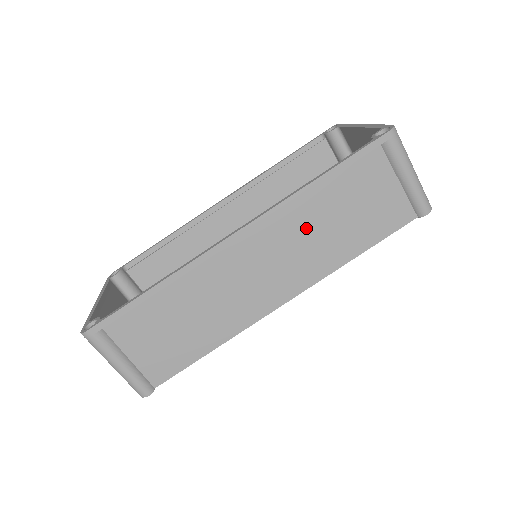
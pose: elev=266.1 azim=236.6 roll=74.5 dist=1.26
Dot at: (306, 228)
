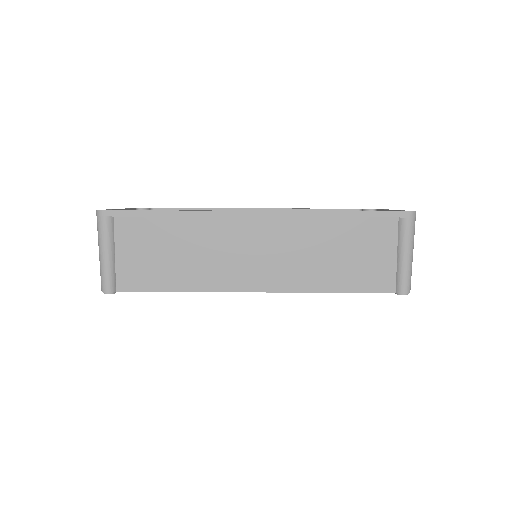
Dot at: (308, 244)
